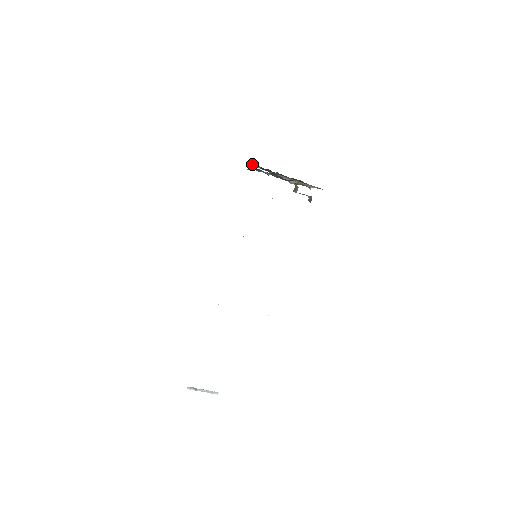
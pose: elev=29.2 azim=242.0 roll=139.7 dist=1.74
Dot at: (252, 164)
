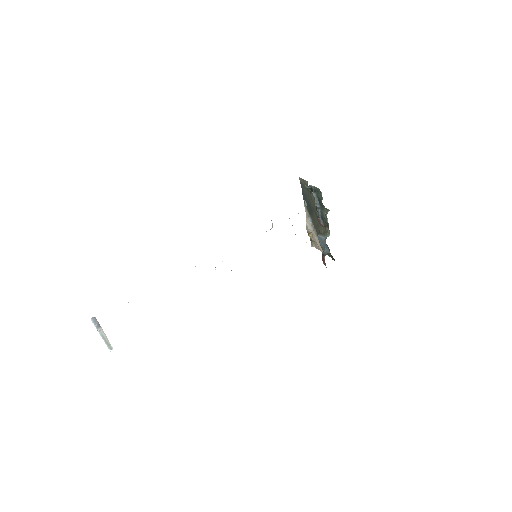
Dot at: (304, 186)
